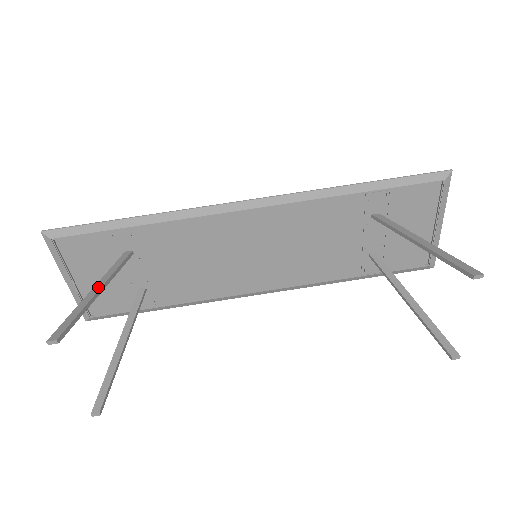
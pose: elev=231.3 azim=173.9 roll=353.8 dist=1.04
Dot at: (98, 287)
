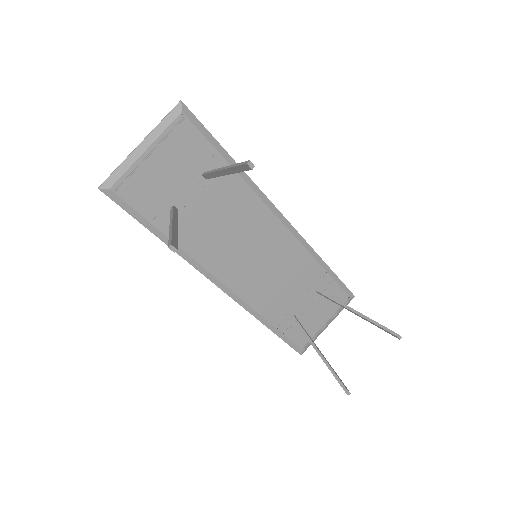
Dot at: occluded
